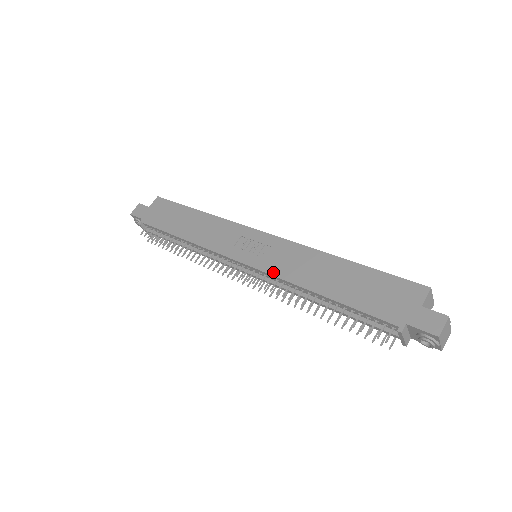
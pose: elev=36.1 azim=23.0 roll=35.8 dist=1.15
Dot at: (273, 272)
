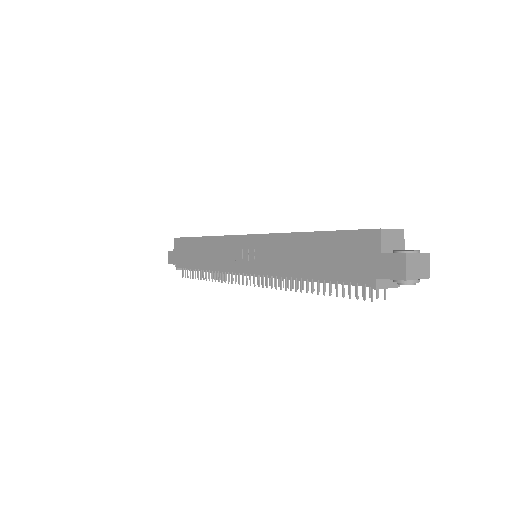
Dot at: (268, 272)
